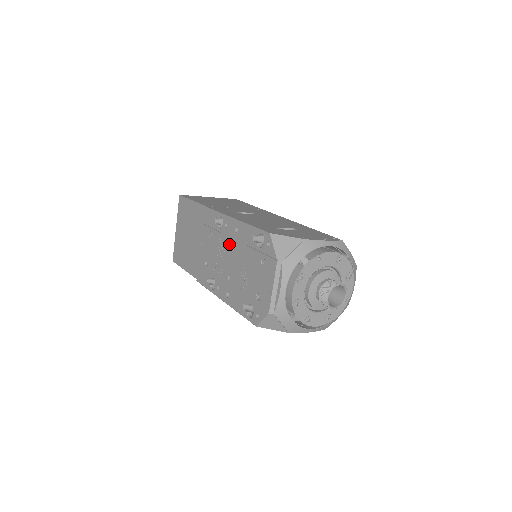
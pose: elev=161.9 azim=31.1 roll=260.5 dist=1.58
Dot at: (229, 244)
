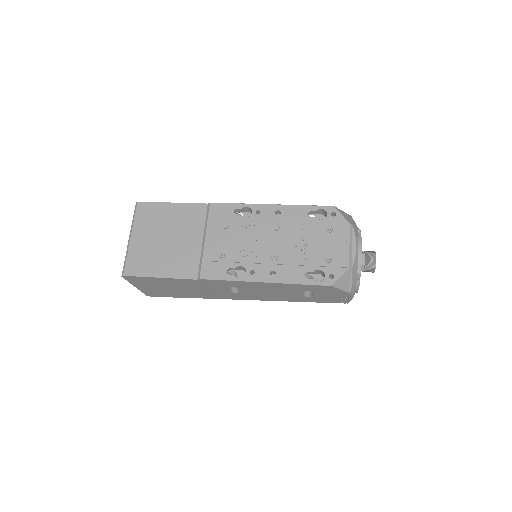
Dot at: (267, 227)
